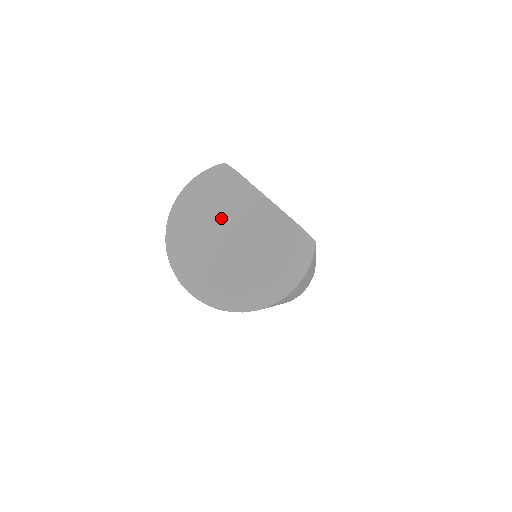
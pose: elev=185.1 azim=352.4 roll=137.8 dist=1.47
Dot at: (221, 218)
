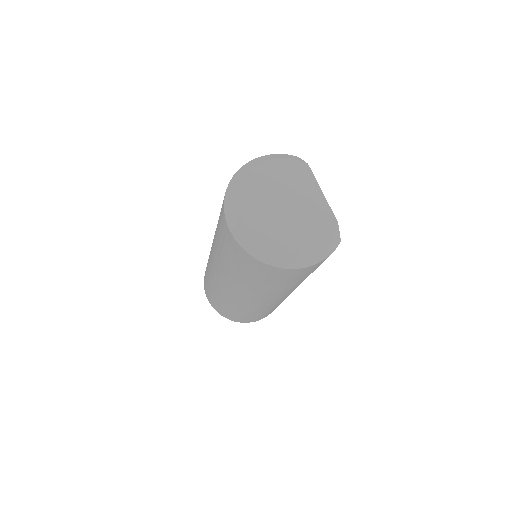
Dot at: (283, 188)
